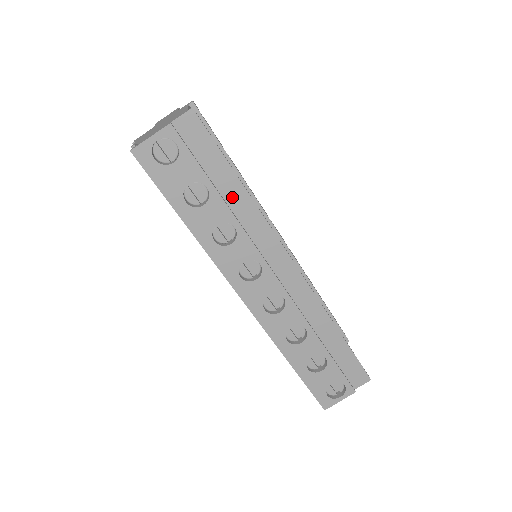
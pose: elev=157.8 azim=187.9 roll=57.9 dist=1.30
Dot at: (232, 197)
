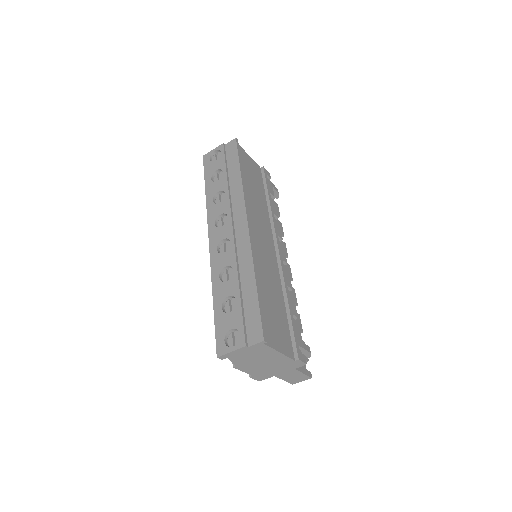
Dot at: (233, 179)
